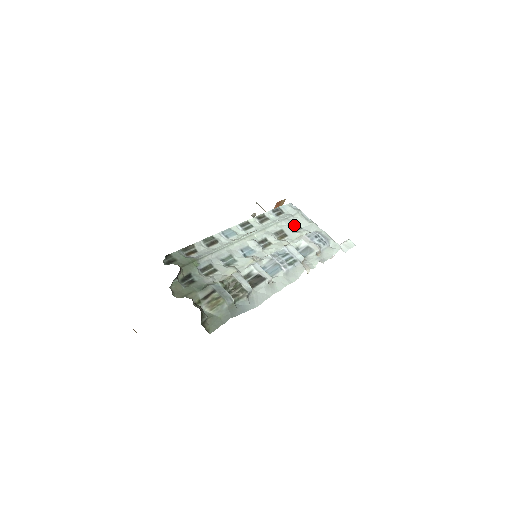
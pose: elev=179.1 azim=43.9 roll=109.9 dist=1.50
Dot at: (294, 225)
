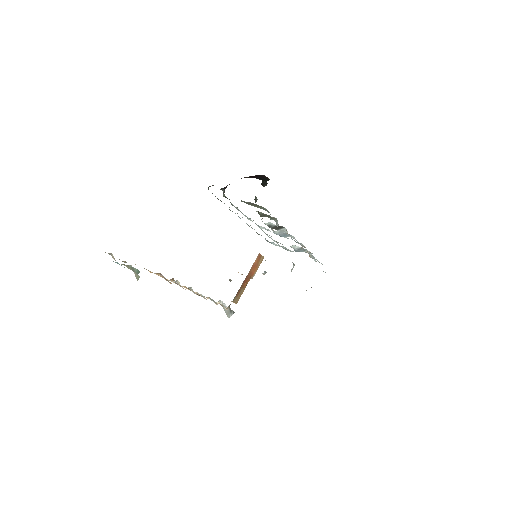
Dot at: (283, 248)
